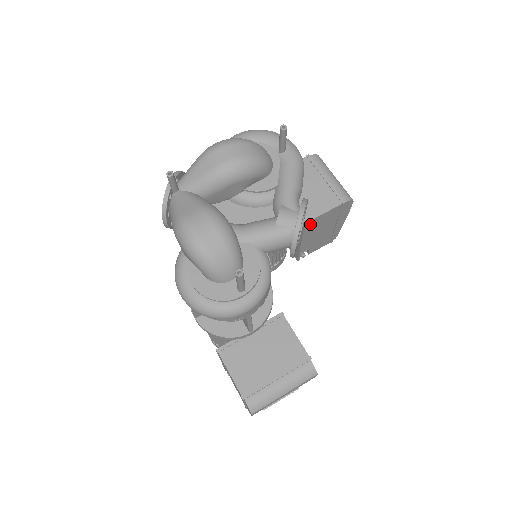
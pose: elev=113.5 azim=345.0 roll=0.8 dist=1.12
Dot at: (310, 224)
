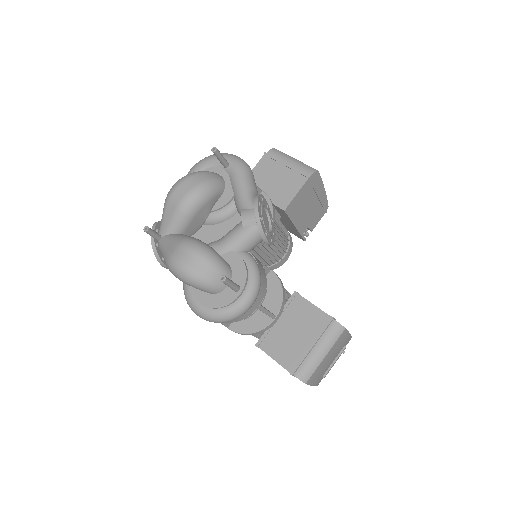
Dot at: (290, 208)
